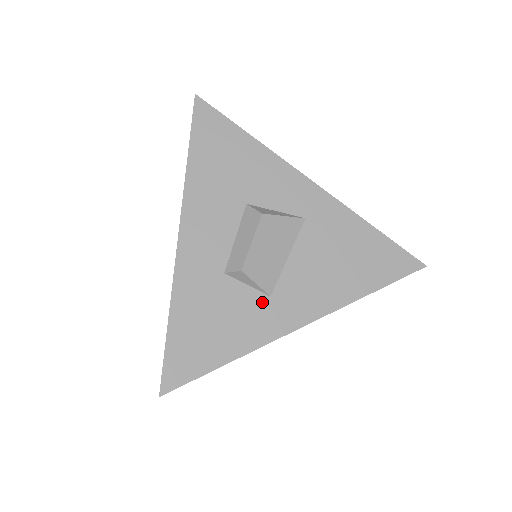
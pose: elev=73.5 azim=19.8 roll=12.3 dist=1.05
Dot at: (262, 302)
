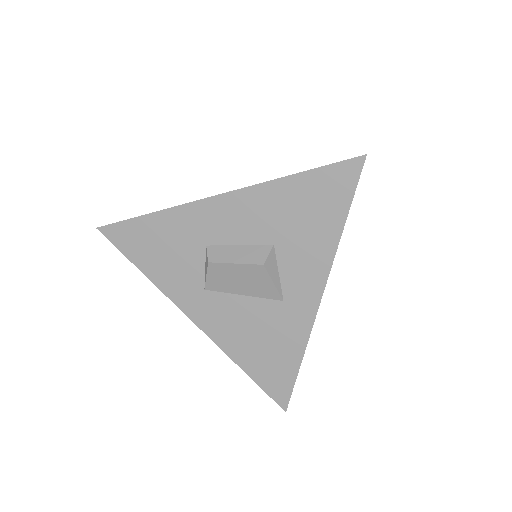
Dot at: (197, 284)
